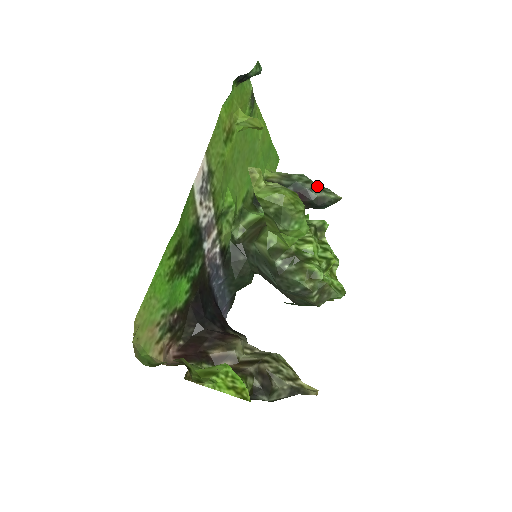
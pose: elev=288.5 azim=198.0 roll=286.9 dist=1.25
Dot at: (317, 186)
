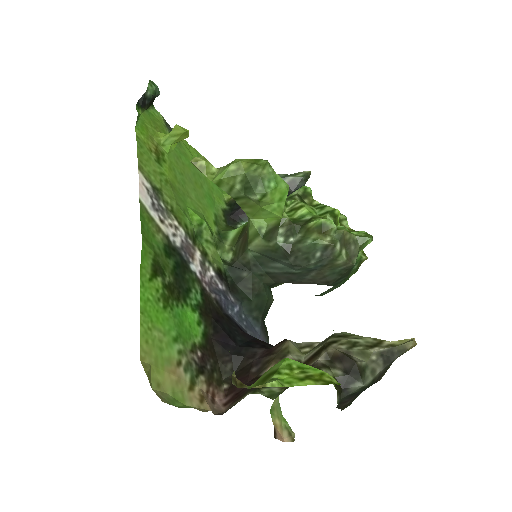
Dot at: (280, 175)
